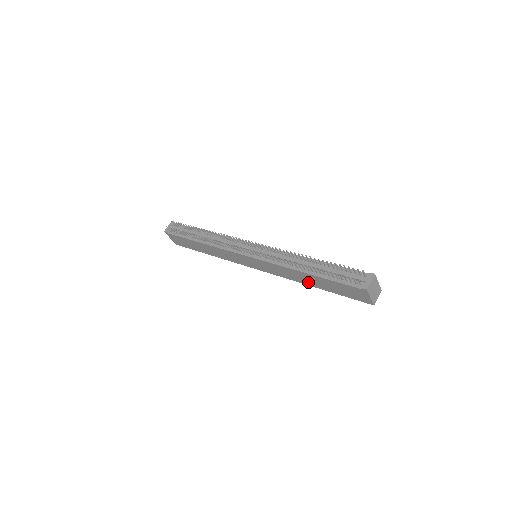
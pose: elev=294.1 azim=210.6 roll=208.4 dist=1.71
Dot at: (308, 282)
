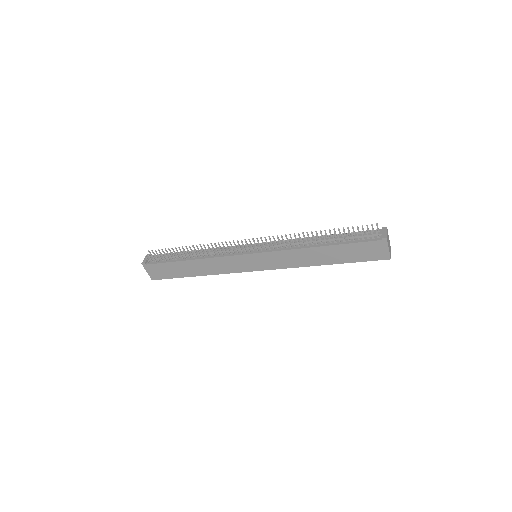
Dot at: (319, 260)
